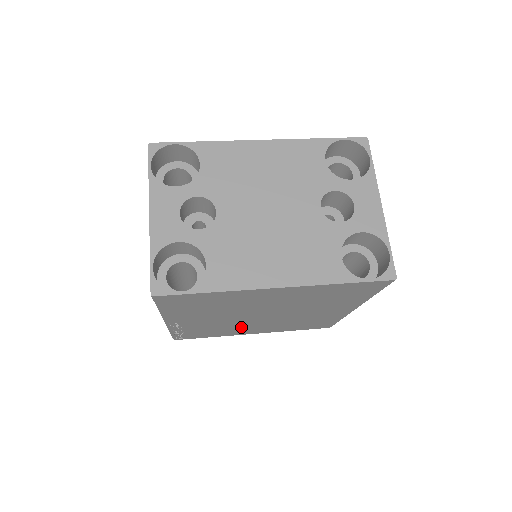
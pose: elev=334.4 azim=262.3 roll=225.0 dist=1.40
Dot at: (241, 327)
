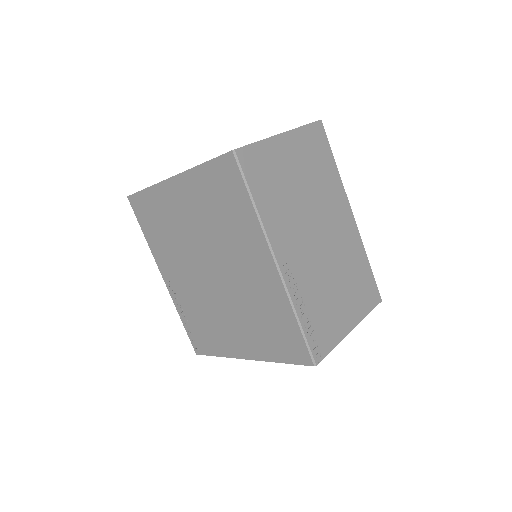
Dot at: (219, 319)
